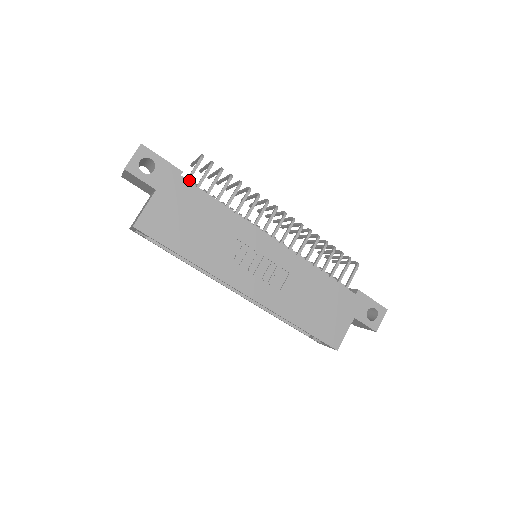
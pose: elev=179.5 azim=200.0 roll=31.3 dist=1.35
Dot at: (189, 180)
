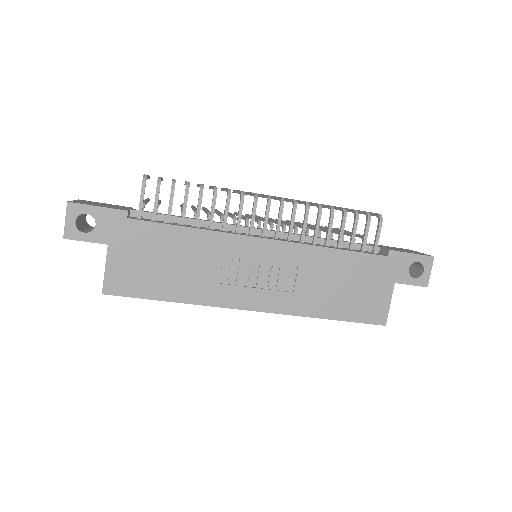
Dot at: (141, 214)
